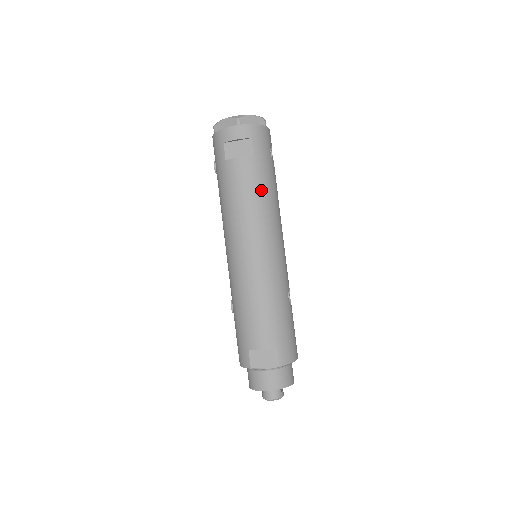
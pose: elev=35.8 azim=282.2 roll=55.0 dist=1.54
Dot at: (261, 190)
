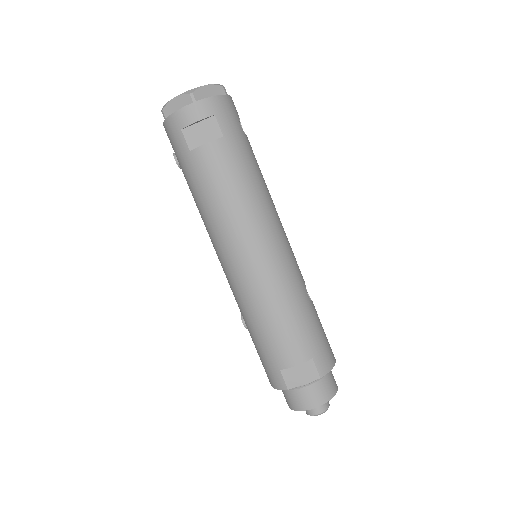
Dot at: (244, 177)
